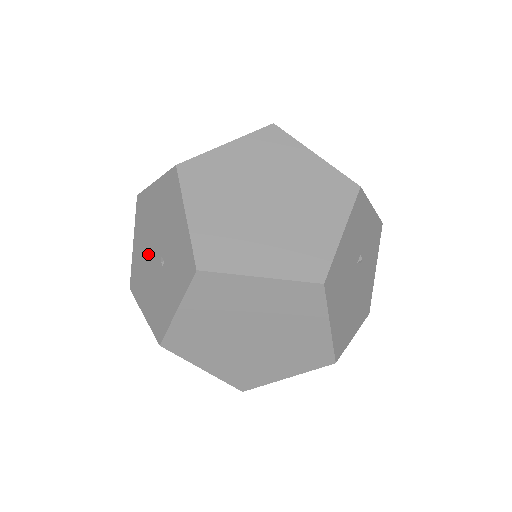
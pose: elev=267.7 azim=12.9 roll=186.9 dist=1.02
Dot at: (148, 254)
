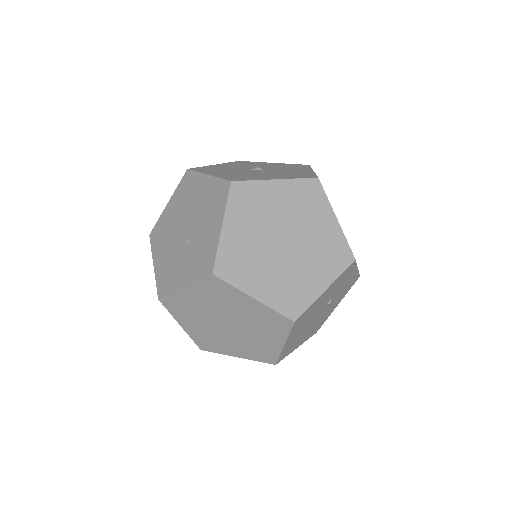
Dot at: (177, 225)
